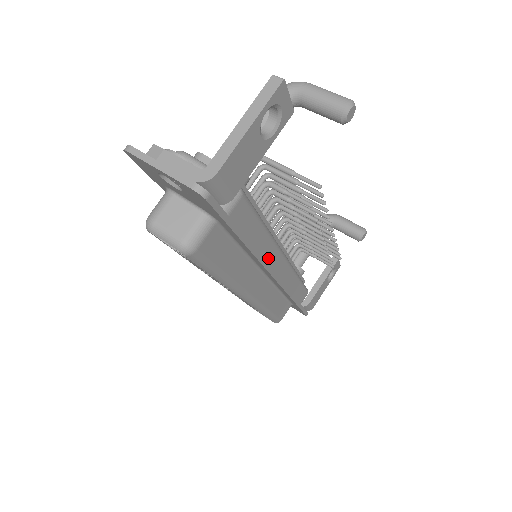
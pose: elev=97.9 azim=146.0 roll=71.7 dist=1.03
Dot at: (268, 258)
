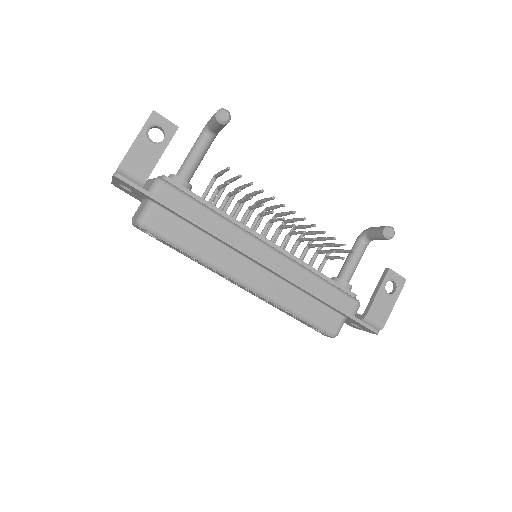
Dot at: (236, 241)
